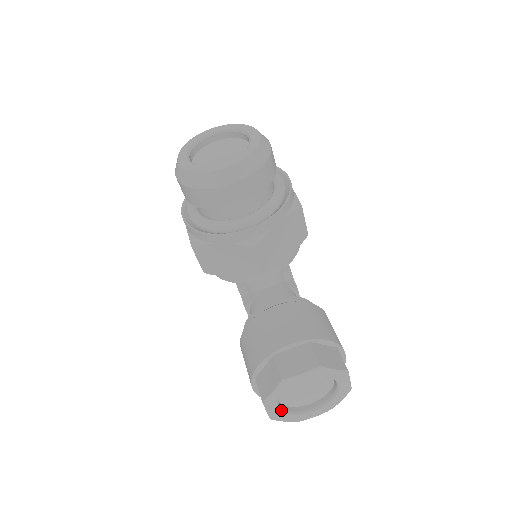
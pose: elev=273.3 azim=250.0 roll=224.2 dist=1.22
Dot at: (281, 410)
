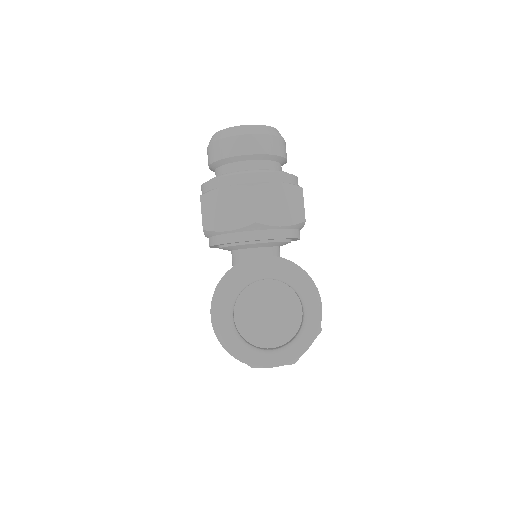
Dot at: (234, 327)
